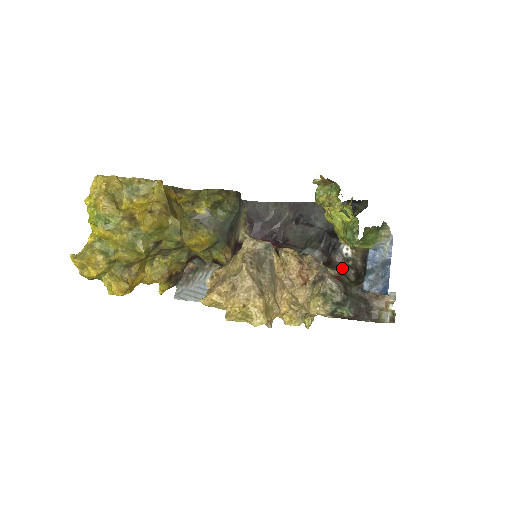
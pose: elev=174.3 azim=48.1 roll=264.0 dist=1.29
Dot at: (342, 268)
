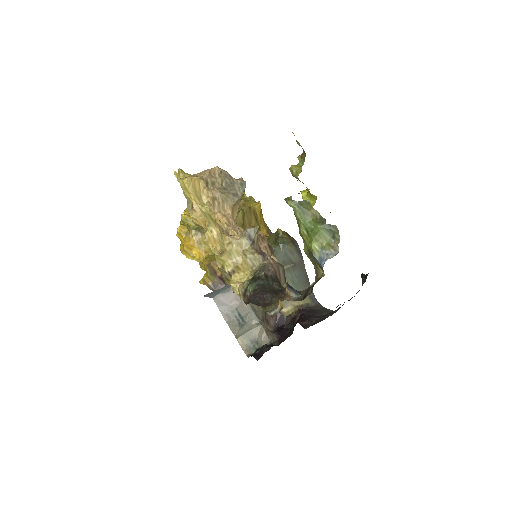
Dot at: occluded
